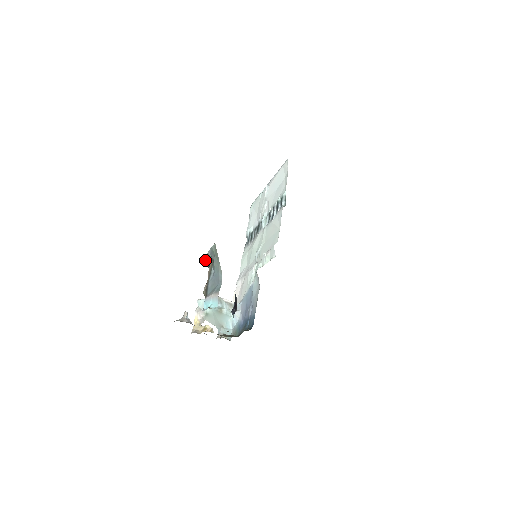
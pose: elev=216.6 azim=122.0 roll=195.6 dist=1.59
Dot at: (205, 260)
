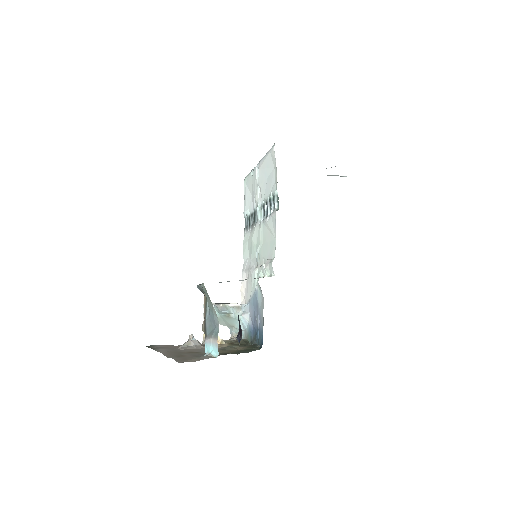
Dot at: (199, 288)
